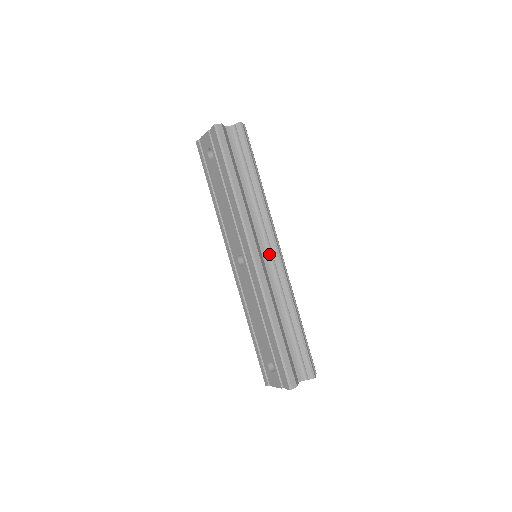
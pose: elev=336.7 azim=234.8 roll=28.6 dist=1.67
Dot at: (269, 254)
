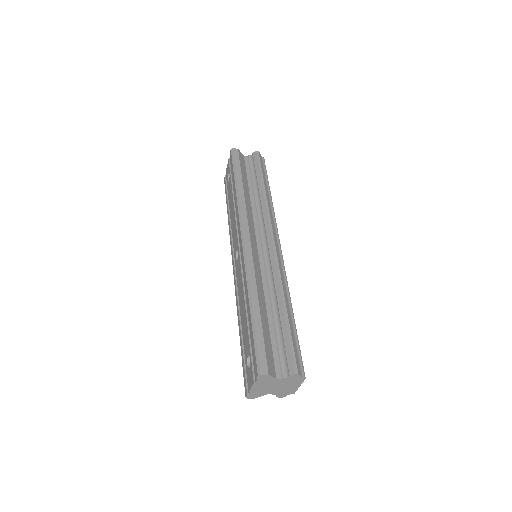
Dot at: (265, 247)
